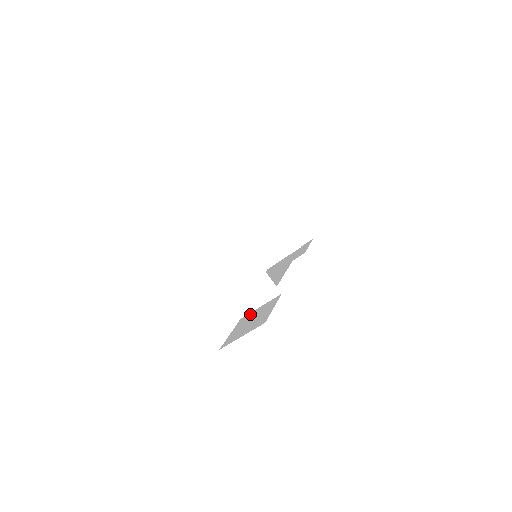
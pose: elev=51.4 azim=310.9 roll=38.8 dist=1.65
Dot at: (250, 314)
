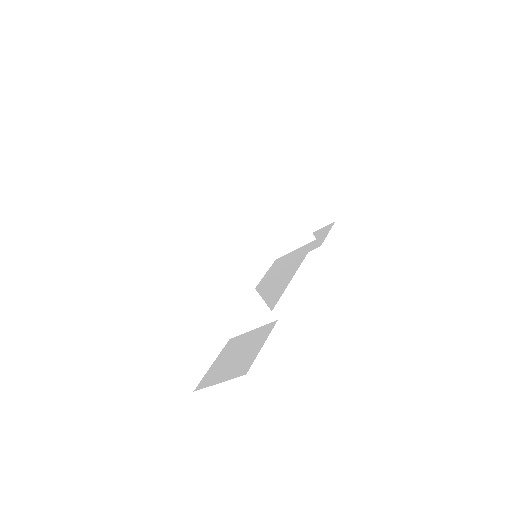
Dot at: (239, 338)
